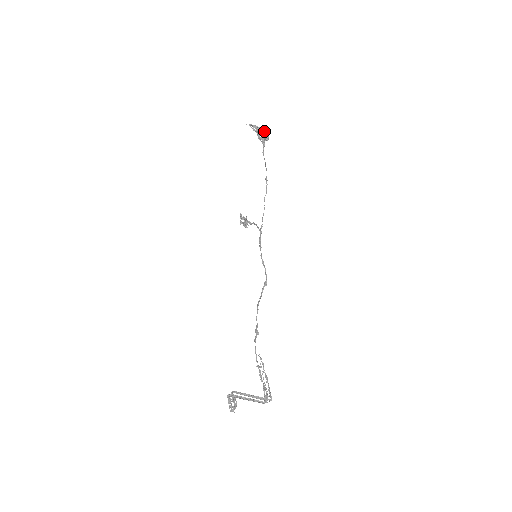
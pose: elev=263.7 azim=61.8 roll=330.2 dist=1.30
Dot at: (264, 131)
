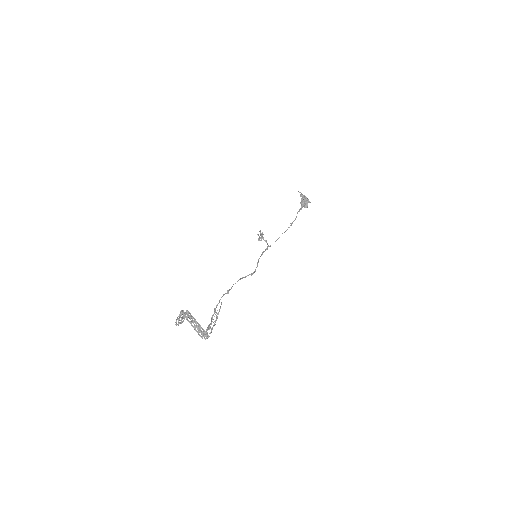
Dot at: (308, 200)
